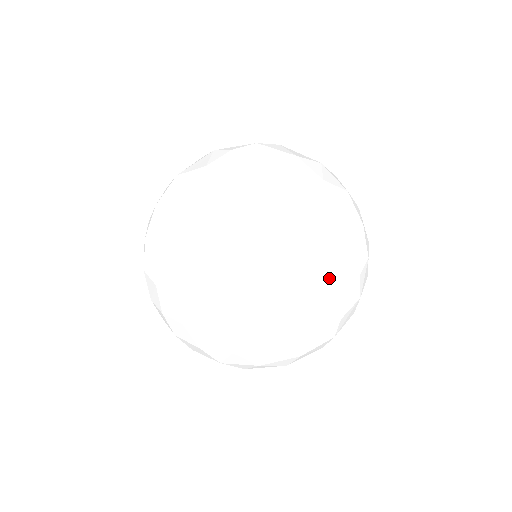
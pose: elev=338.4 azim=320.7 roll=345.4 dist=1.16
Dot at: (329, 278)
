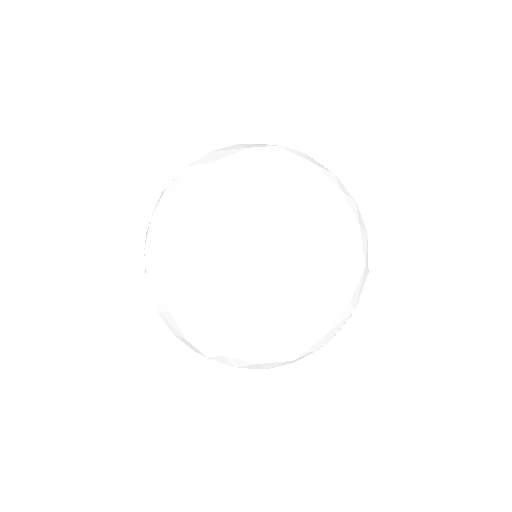
Dot at: (290, 265)
